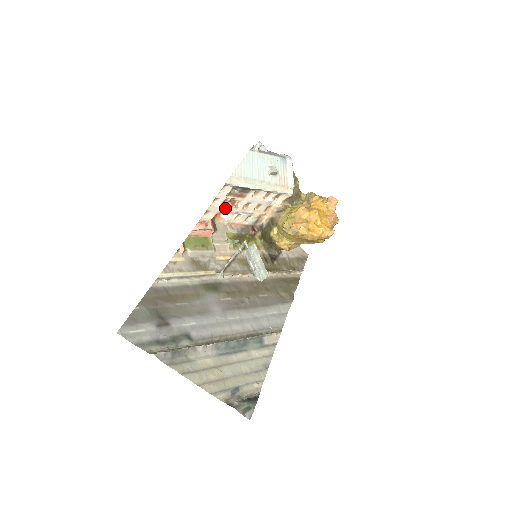
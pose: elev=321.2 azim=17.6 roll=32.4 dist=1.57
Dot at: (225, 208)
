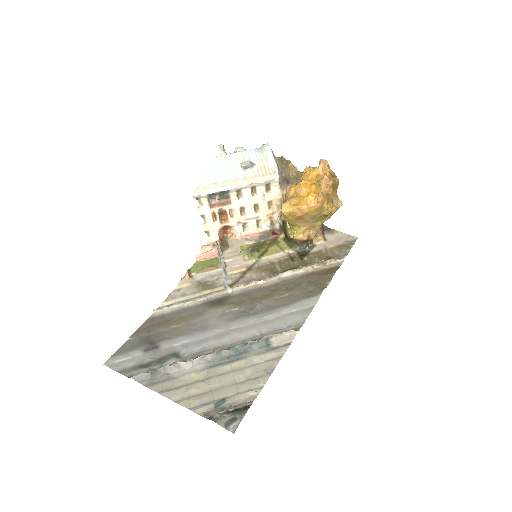
Dot at: (223, 222)
